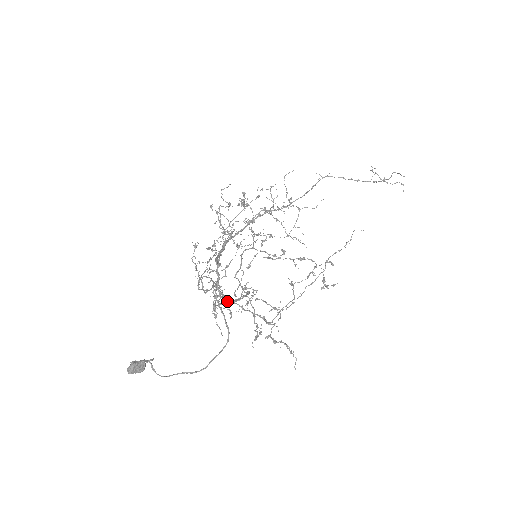
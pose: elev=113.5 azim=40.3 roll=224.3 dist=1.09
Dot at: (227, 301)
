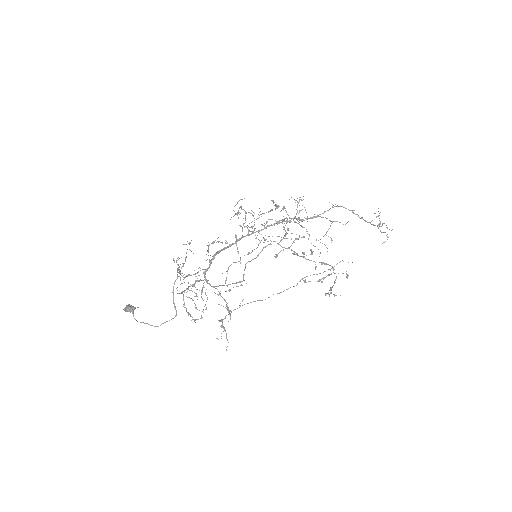
Dot at: occluded
